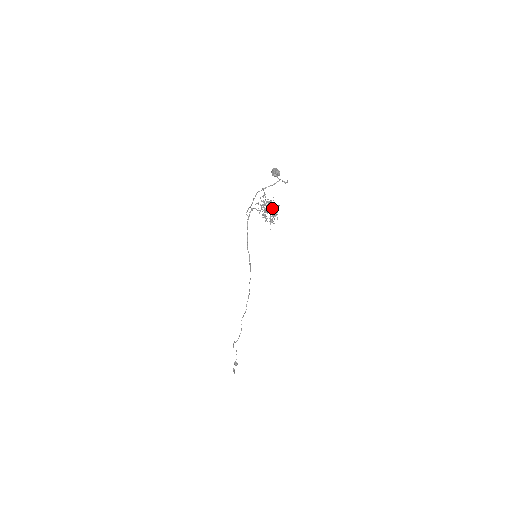
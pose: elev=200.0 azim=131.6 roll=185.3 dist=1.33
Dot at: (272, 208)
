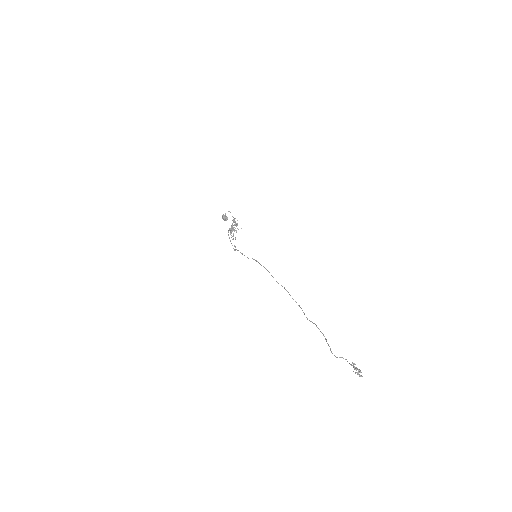
Dot at: occluded
